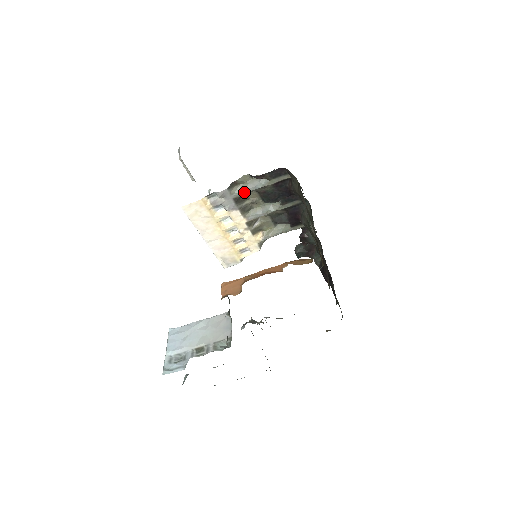
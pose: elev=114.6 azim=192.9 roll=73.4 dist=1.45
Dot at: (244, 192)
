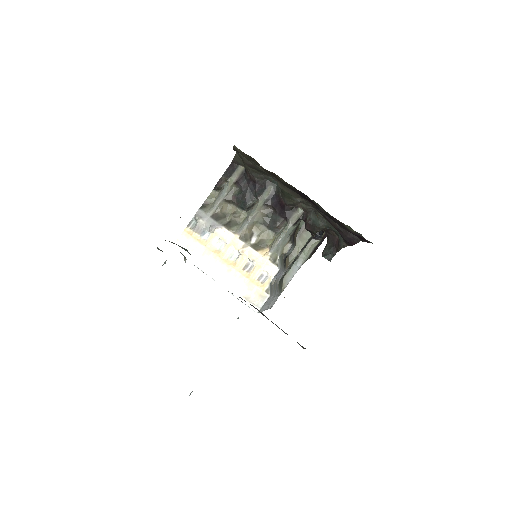
Dot at: (215, 205)
